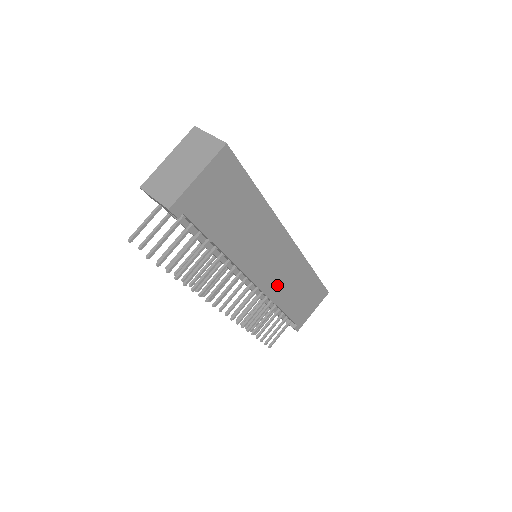
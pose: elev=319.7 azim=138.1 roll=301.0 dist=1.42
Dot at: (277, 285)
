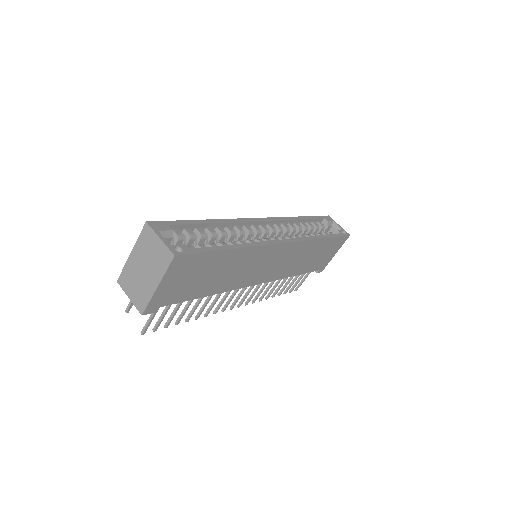
Dot at: (284, 269)
